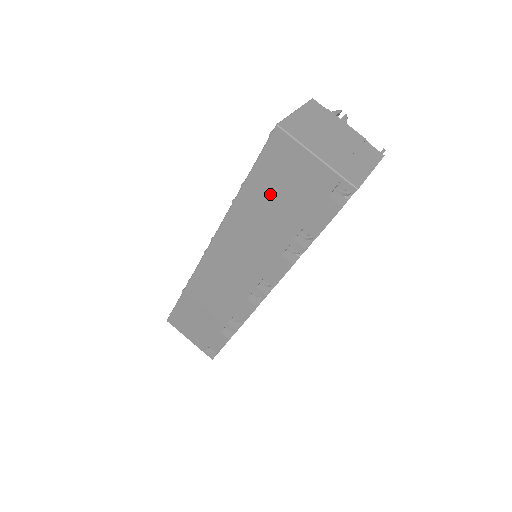
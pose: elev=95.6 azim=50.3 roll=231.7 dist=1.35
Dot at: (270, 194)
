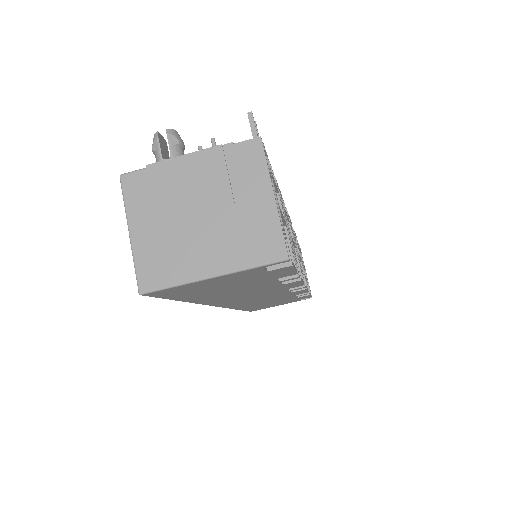
Dot at: (213, 292)
